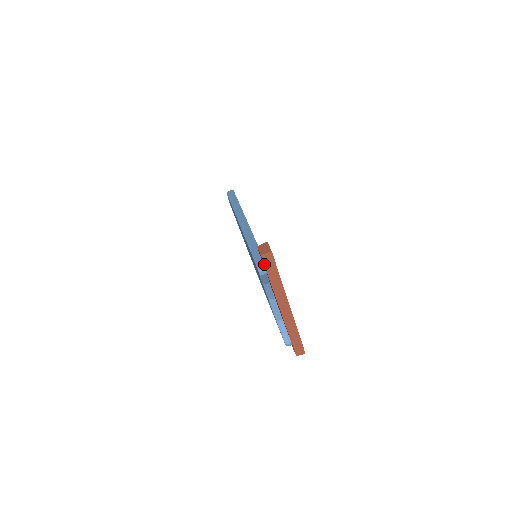
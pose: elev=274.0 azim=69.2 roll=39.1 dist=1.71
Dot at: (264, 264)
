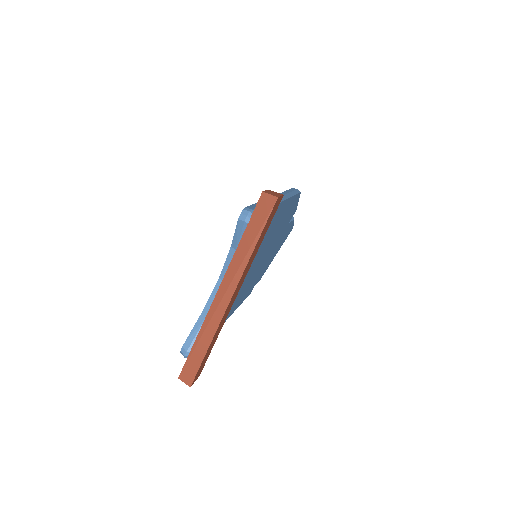
Dot at: (255, 208)
